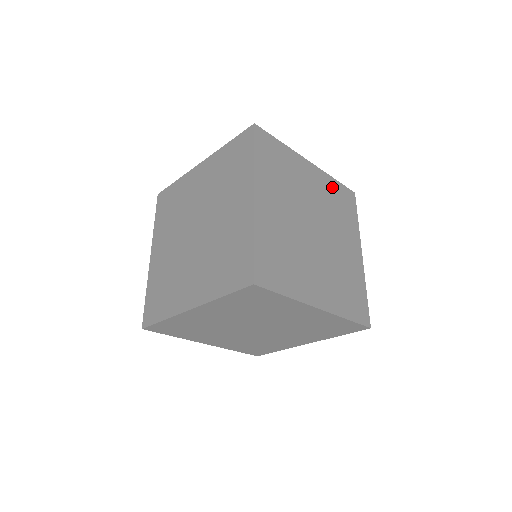
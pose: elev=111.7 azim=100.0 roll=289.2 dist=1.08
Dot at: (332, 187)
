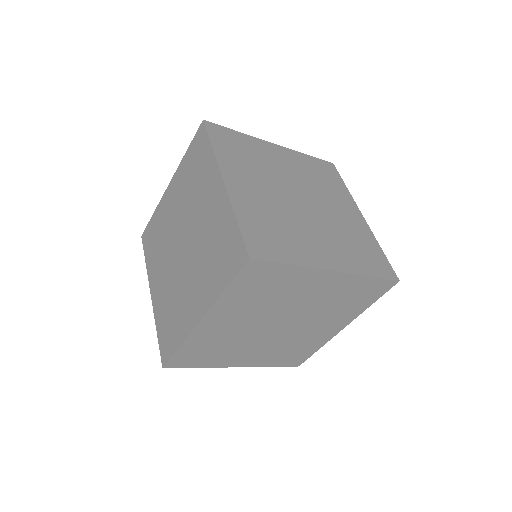
Dot at: (355, 285)
